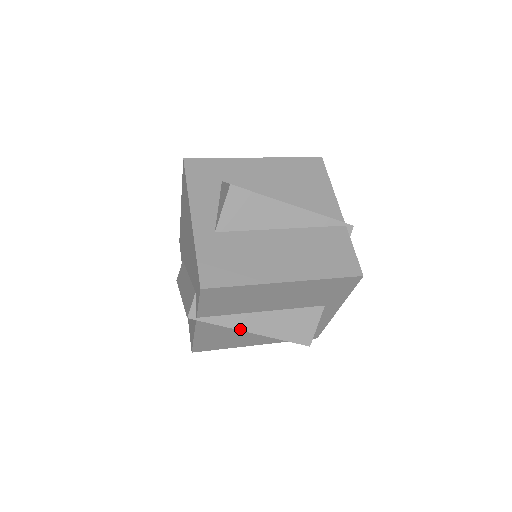
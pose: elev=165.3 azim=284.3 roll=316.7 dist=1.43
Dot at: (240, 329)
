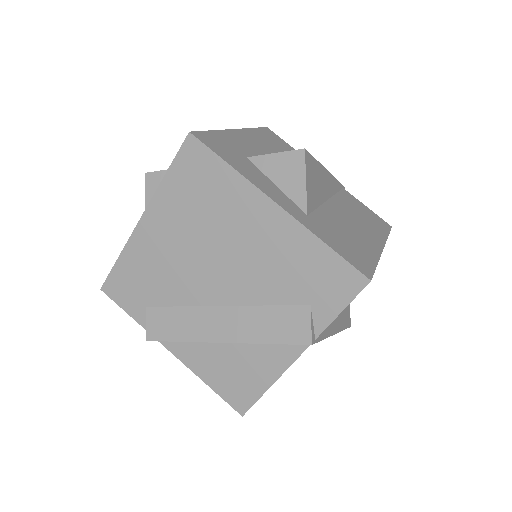
Dot at: (331, 334)
